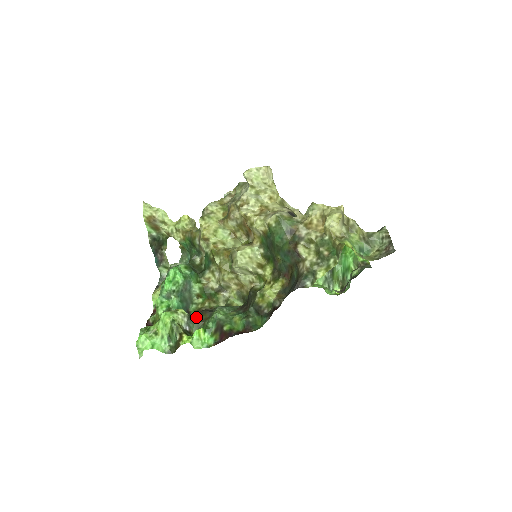
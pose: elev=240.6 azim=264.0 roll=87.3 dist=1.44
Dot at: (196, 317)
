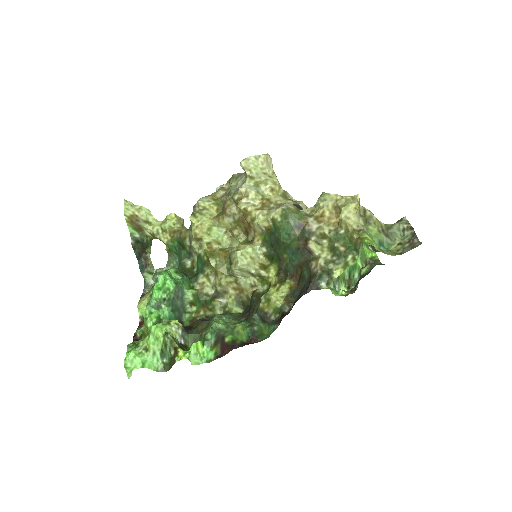
Dot at: (191, 328)
